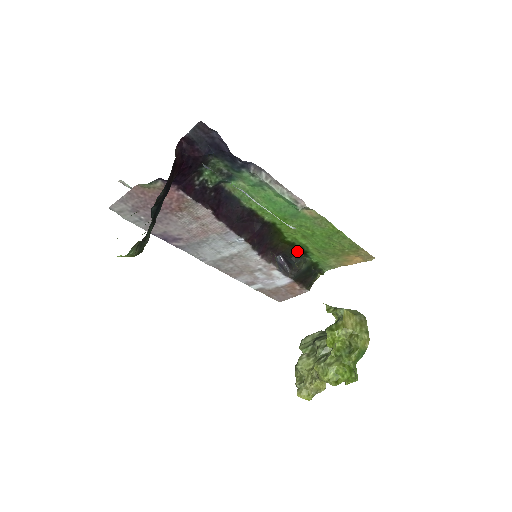
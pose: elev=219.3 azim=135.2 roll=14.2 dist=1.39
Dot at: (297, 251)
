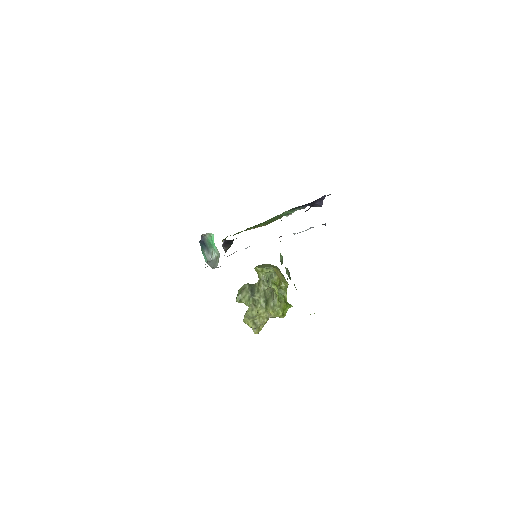
Dot at: occluded
